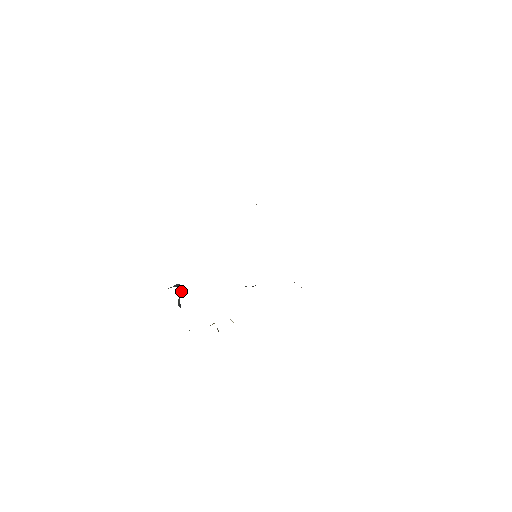
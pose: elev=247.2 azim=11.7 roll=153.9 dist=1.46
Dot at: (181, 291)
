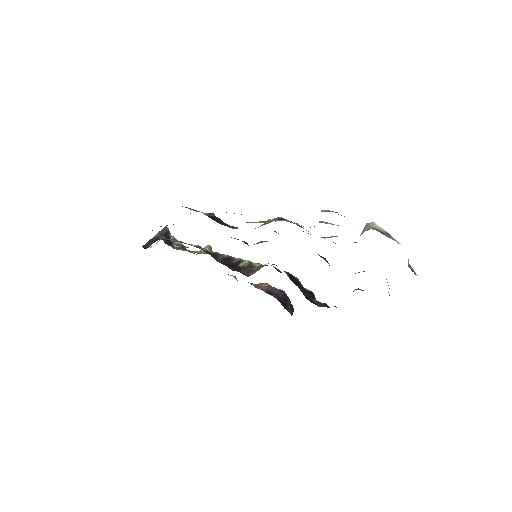
Dot at: (165, 242)
